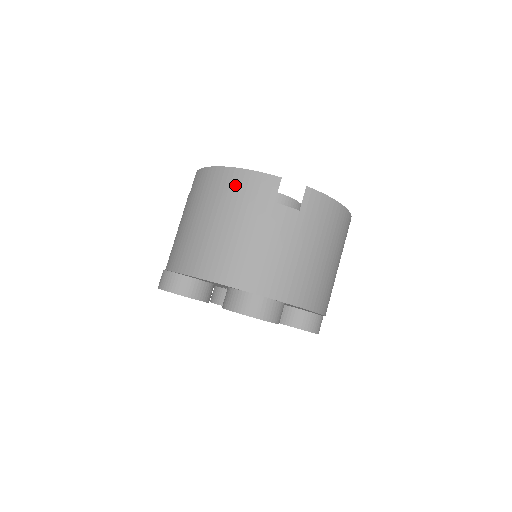
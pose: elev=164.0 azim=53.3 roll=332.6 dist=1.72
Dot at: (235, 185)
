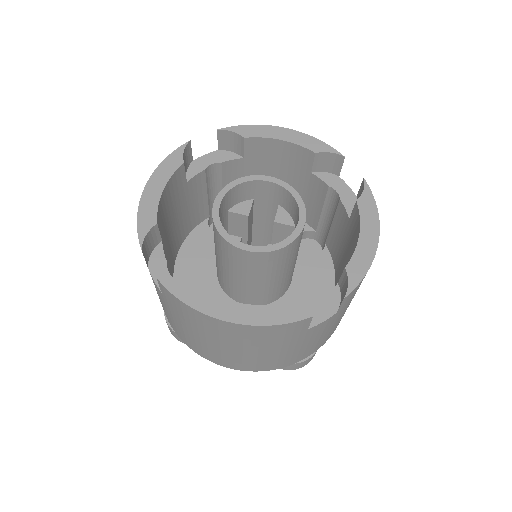
Dot at: (251, 335)
